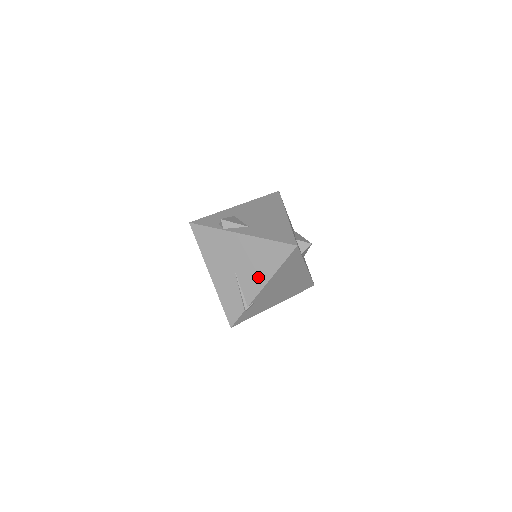
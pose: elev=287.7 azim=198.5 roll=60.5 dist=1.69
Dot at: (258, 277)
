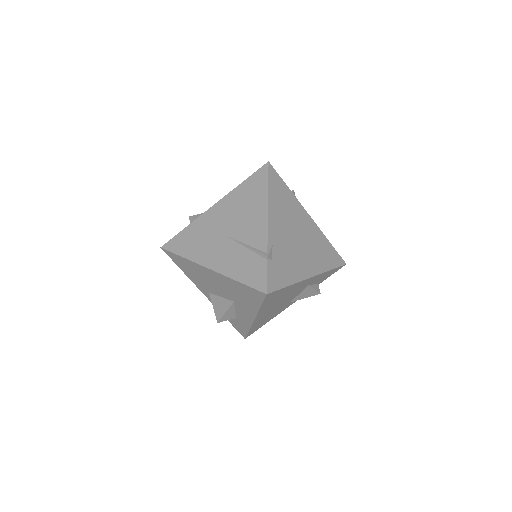
Dot at: (255, 218)
